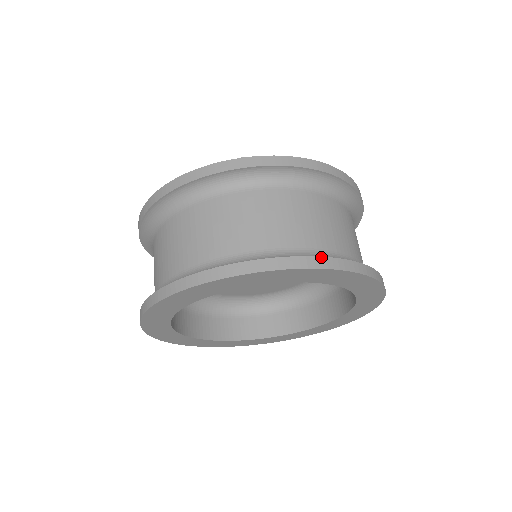
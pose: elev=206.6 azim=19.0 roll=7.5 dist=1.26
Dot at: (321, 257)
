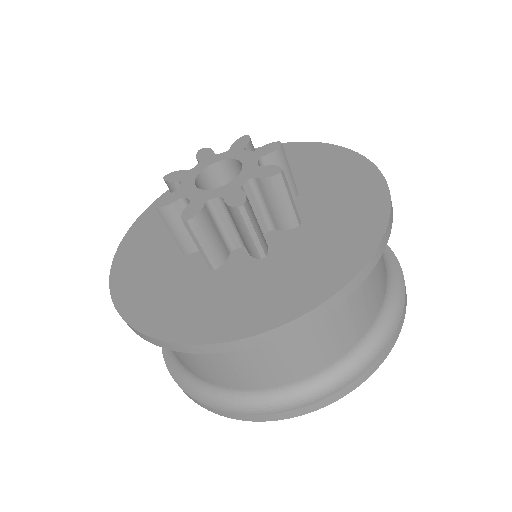
Dot at: (384, 351)
